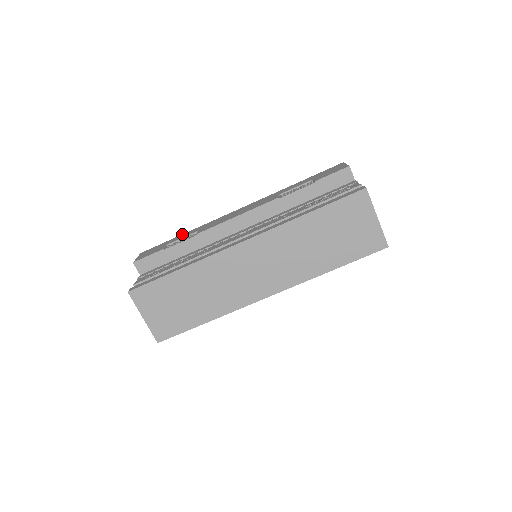
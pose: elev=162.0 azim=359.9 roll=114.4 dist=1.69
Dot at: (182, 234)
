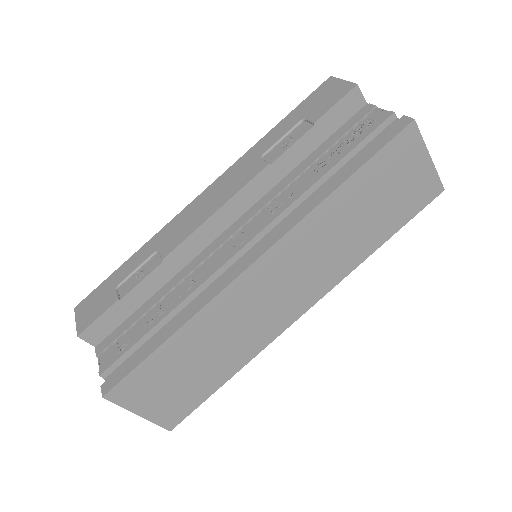
Dot at: (128, 259)
